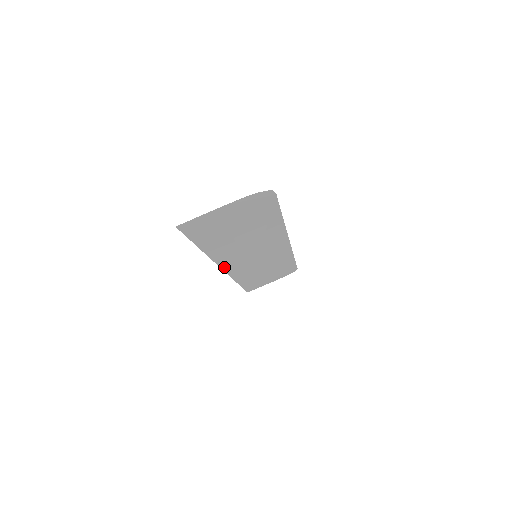
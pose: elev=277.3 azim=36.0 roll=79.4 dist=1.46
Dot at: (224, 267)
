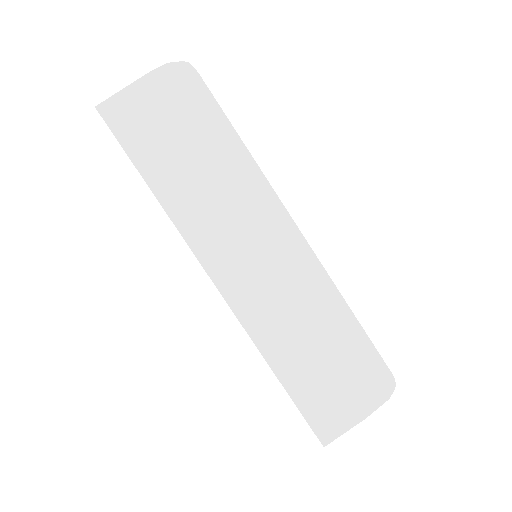
Dot at: (213, 274)
